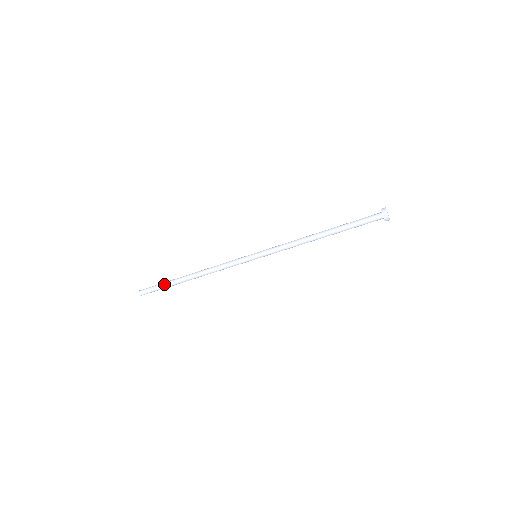
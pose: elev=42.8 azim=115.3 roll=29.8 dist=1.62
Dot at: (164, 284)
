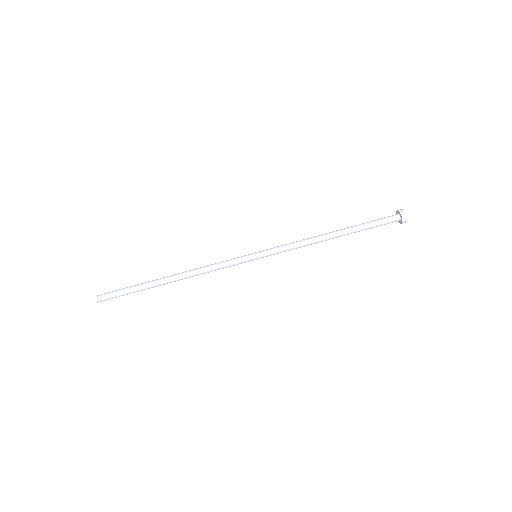
Dot at: (134, 285)
